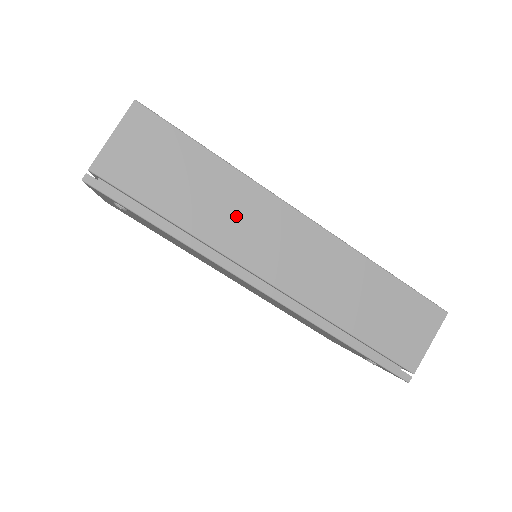
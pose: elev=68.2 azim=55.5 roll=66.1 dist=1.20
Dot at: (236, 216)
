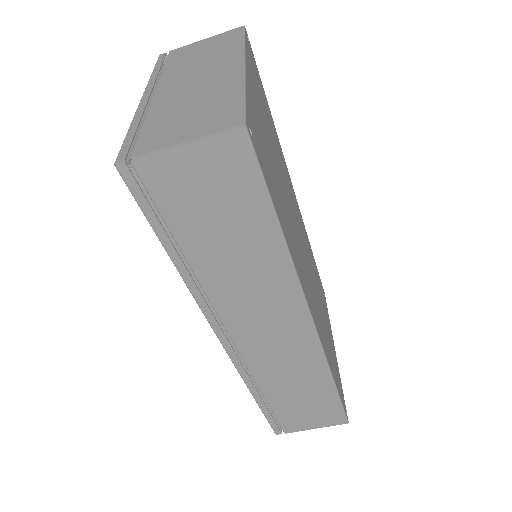
Dot at: (251, 287)
